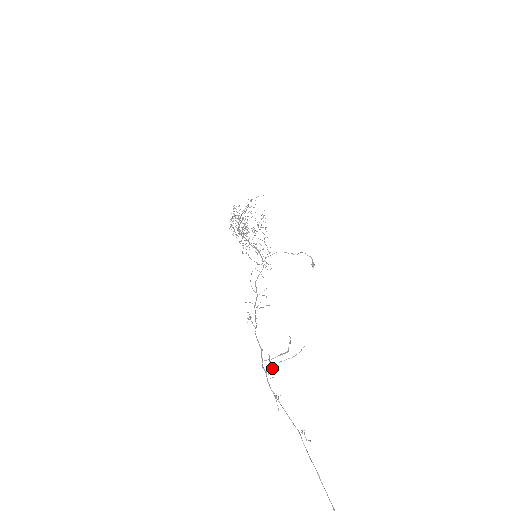
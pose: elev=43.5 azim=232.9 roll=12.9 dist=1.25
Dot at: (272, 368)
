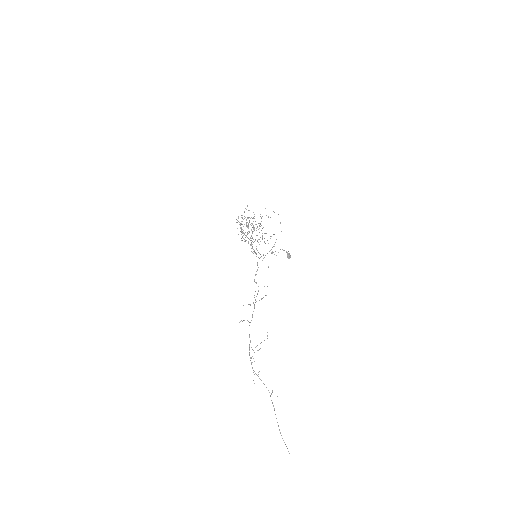
Dot at: (252, 356)
